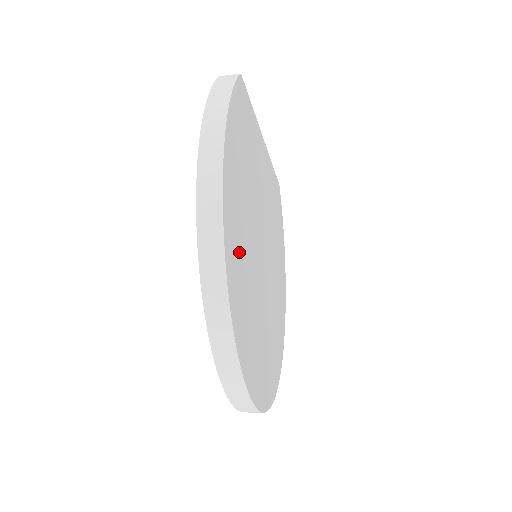
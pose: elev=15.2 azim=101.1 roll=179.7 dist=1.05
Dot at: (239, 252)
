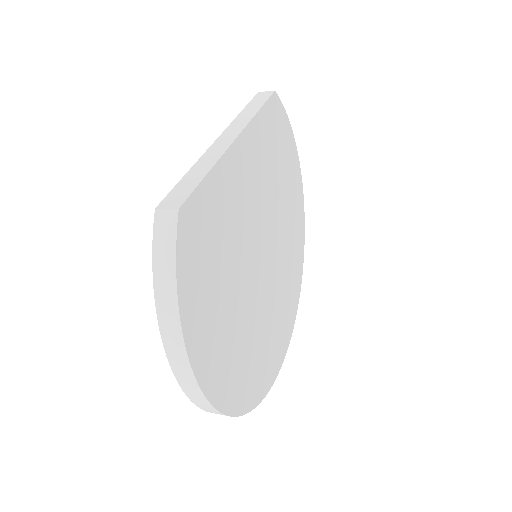
Dot at: (232, 361)
